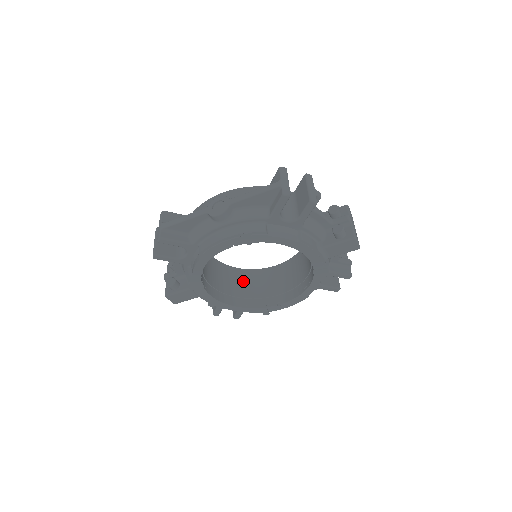
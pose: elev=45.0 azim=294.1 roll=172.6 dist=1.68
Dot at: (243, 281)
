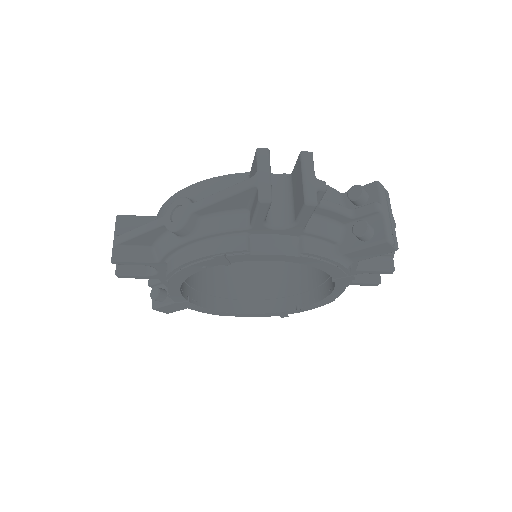
Dot at: (252, 275)
